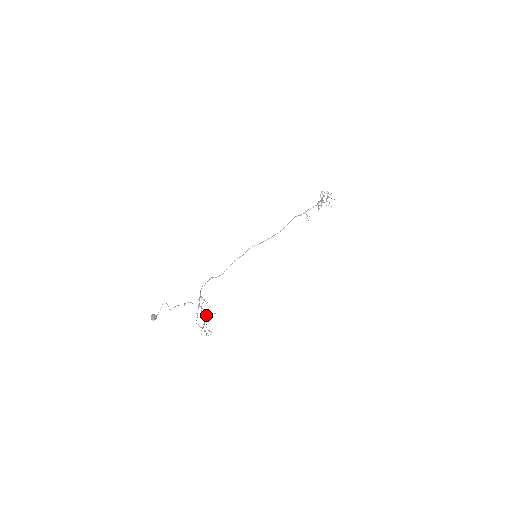
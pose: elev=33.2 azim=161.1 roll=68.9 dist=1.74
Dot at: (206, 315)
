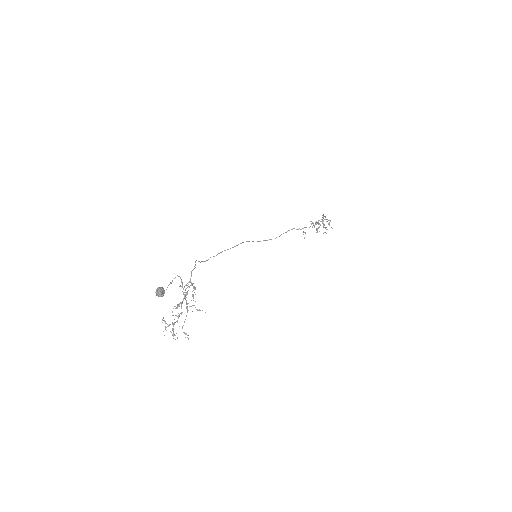
Dot at: occluded
